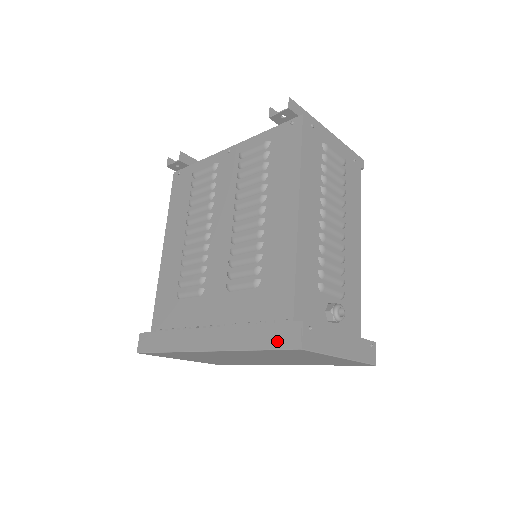
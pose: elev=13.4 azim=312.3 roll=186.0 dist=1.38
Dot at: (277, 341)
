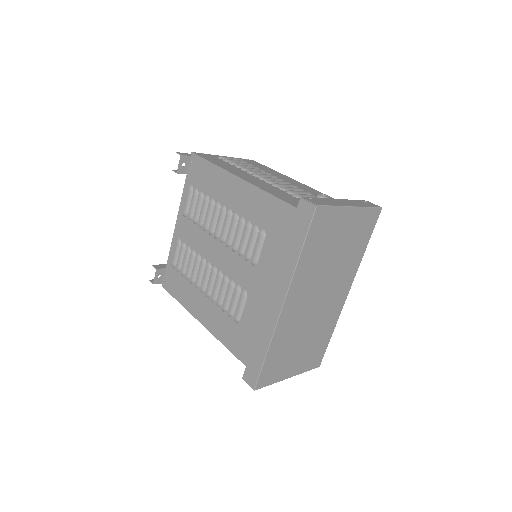
Dot at: (304, 226)
